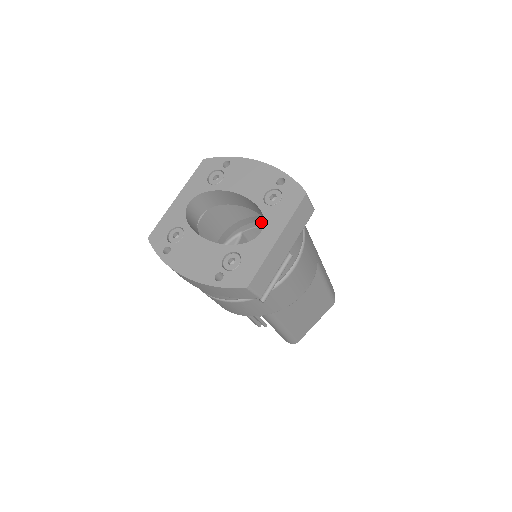
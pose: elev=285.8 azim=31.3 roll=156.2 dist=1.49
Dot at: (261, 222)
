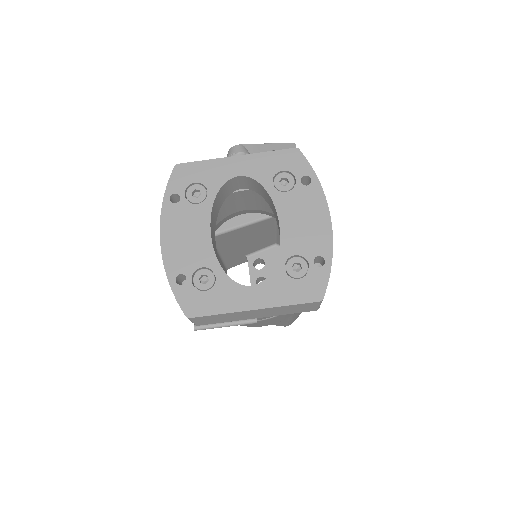
Dot at: occluded
